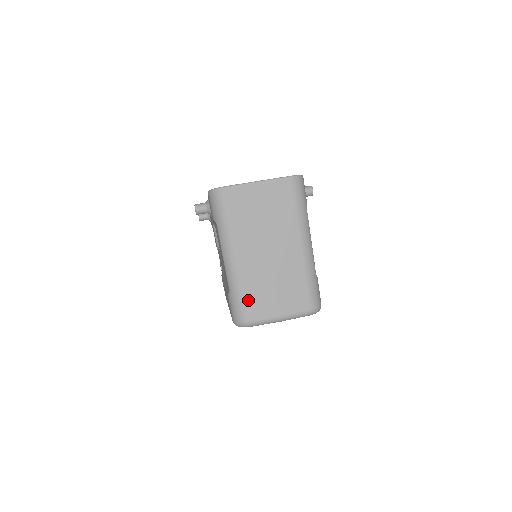
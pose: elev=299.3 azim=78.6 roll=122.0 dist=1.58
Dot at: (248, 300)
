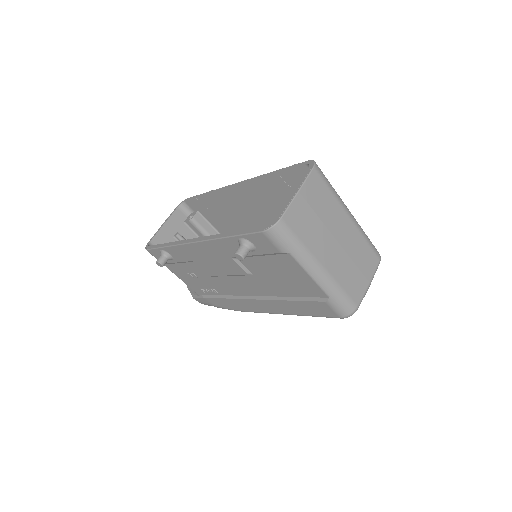
Dot at: (348, 291)
